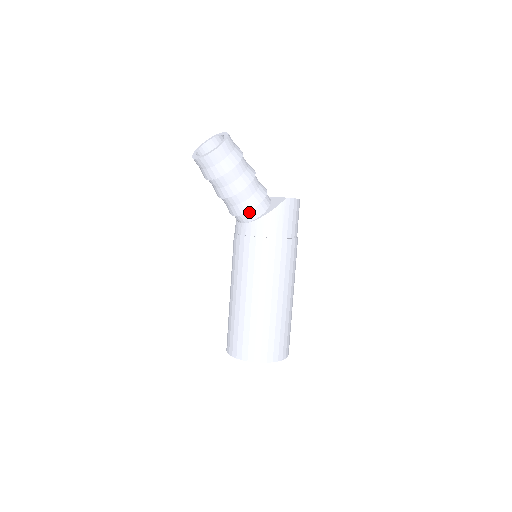
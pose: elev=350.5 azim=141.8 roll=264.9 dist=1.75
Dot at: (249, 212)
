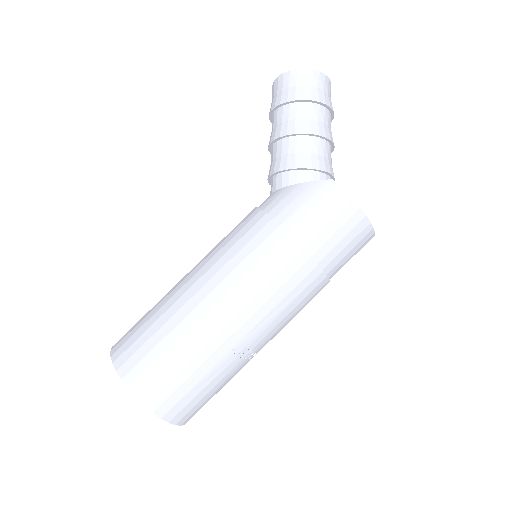
Dot at: (278, 176)
